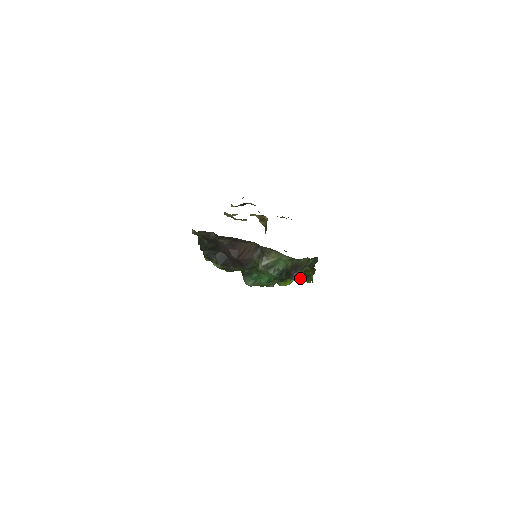
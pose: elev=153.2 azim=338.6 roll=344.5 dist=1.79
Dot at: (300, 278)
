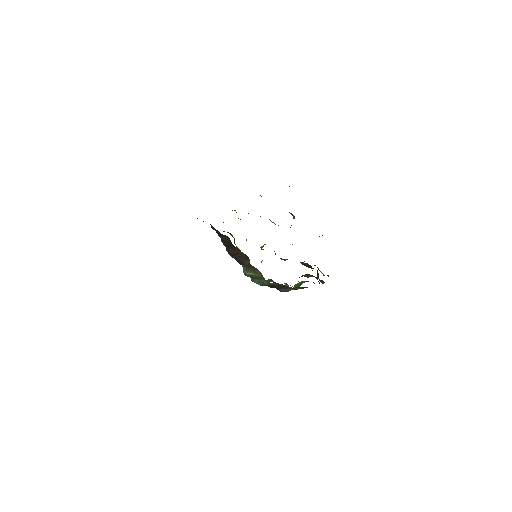
Dot at: occluded
